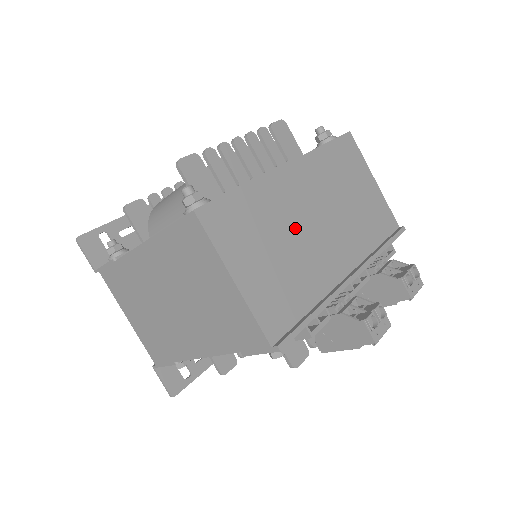
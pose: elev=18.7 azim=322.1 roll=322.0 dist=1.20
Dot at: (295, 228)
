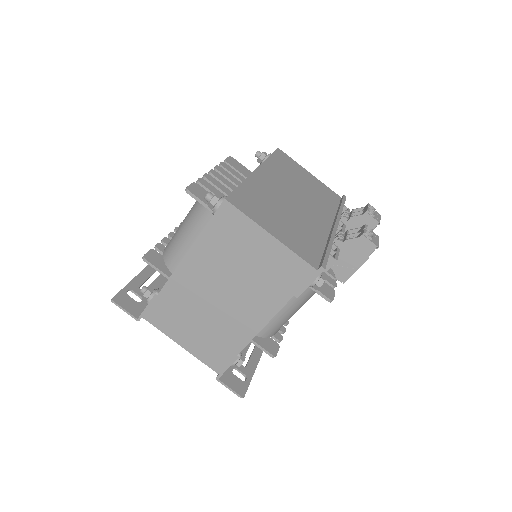
Dot at: (285, 203)
